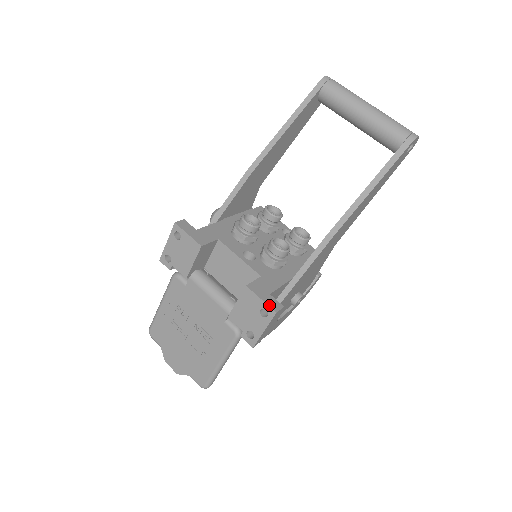
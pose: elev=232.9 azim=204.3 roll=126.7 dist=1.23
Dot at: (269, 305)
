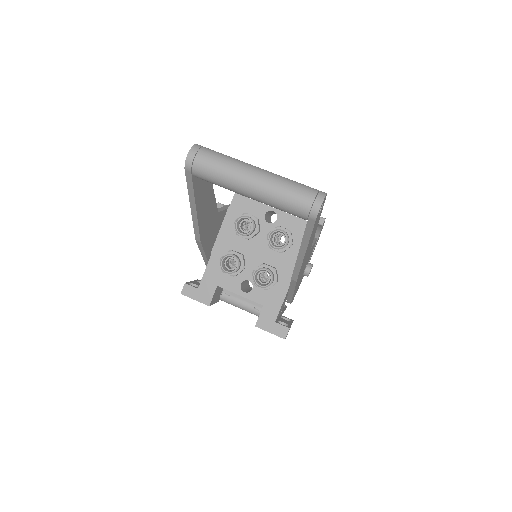
Dot at: (277, 335)
